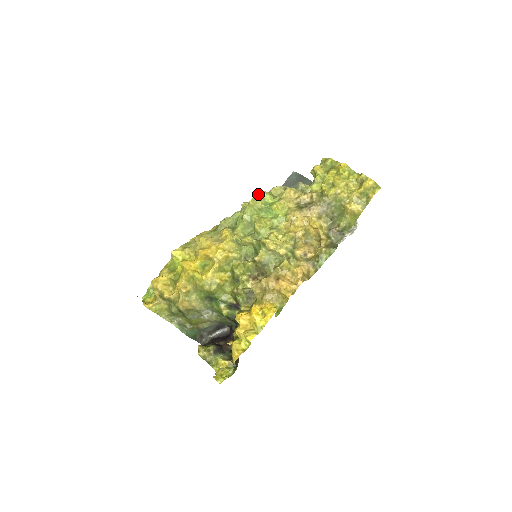
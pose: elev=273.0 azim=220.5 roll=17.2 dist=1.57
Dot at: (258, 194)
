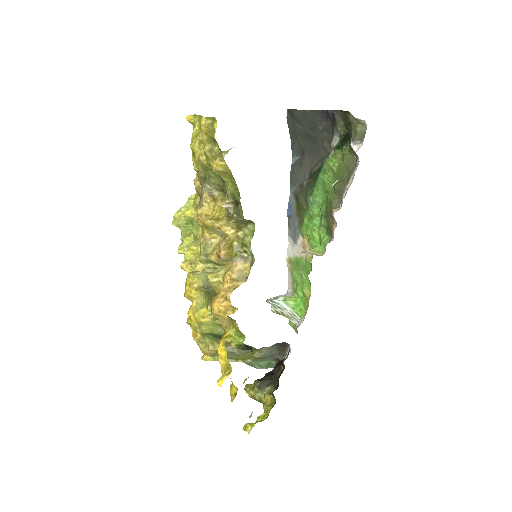
Dot at: (185, 205)
